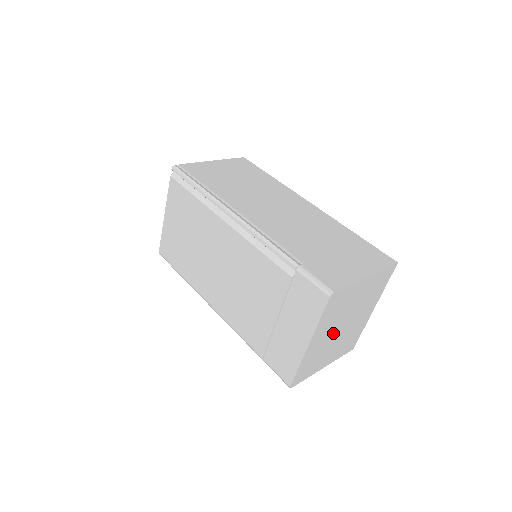
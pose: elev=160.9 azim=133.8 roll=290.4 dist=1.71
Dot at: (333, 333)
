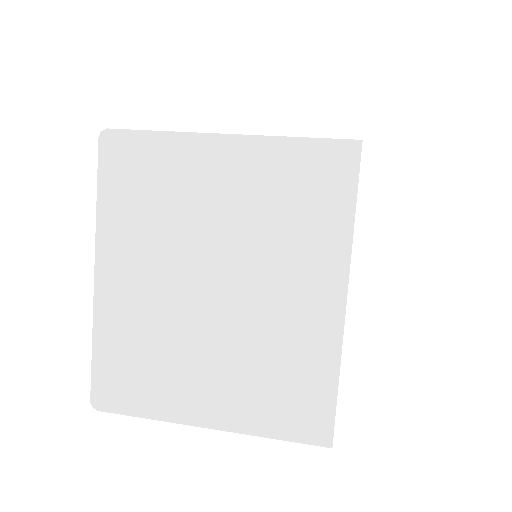
Dot at: (179, 289)
